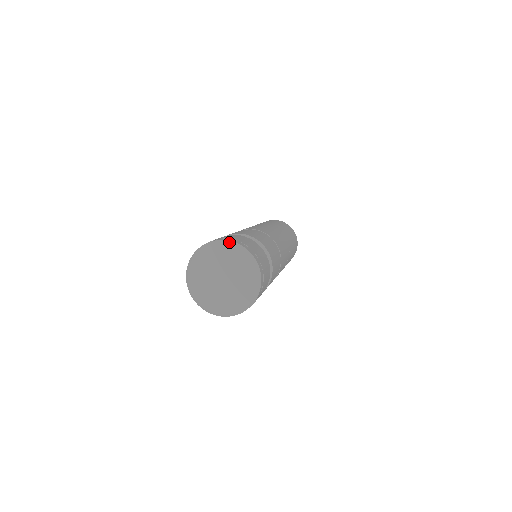
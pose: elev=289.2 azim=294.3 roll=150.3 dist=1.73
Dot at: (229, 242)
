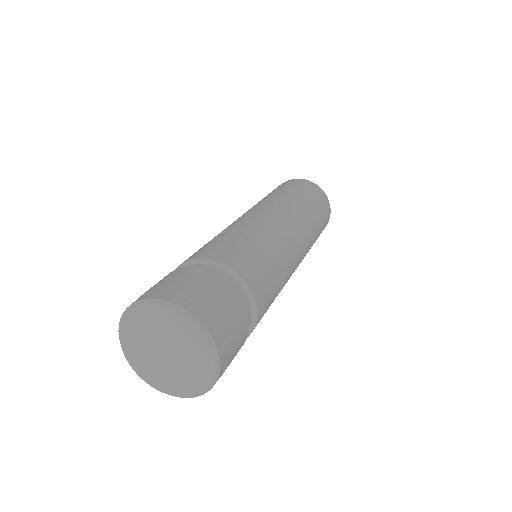
Dot at: (205, 333)
